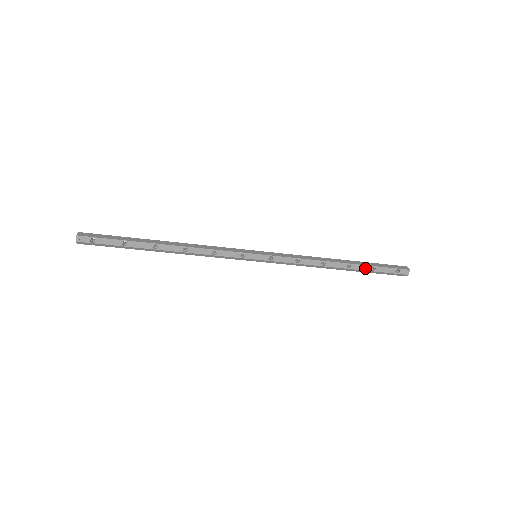
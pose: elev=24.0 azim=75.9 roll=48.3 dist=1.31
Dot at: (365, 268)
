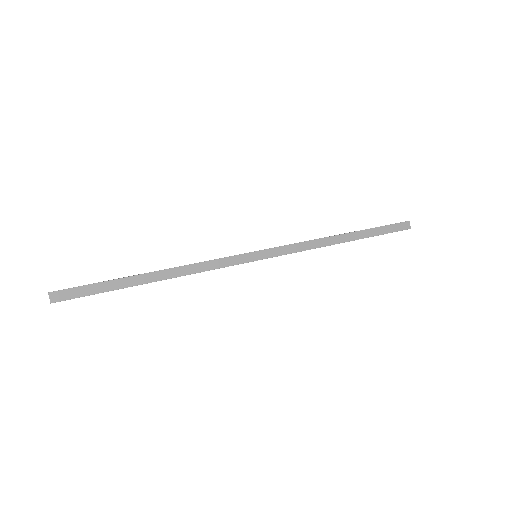
Dot at: occluded
